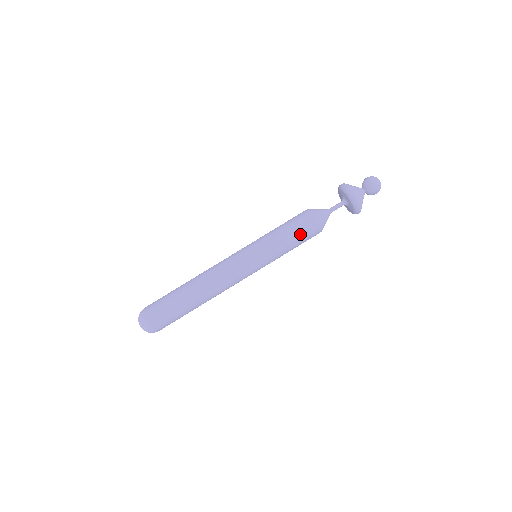
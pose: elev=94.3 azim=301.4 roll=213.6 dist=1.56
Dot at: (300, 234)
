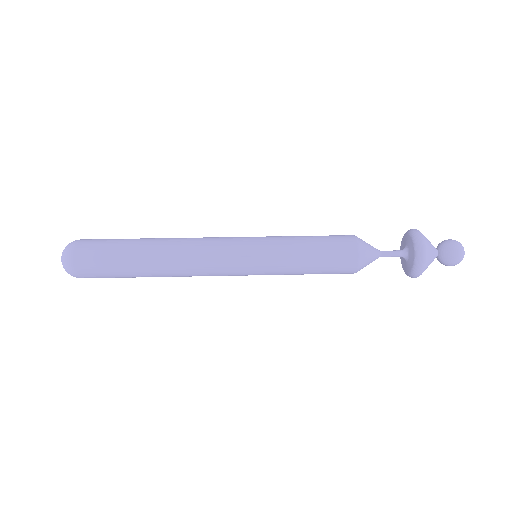
Dot at: (327, 261)
